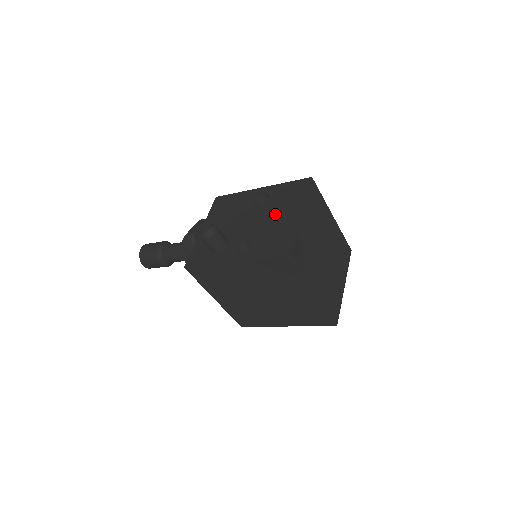
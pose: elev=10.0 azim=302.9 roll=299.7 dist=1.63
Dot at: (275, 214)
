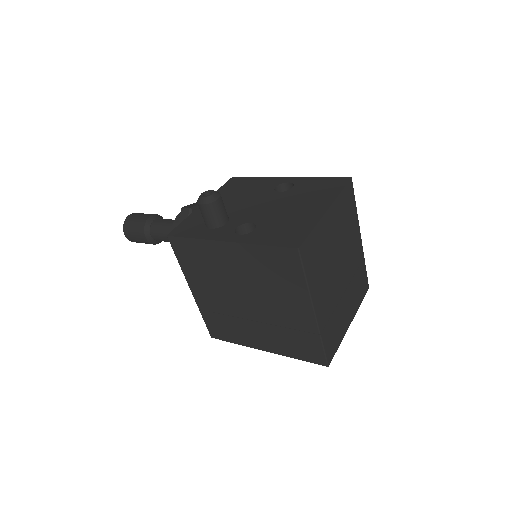
Dot at: (295, 204)
